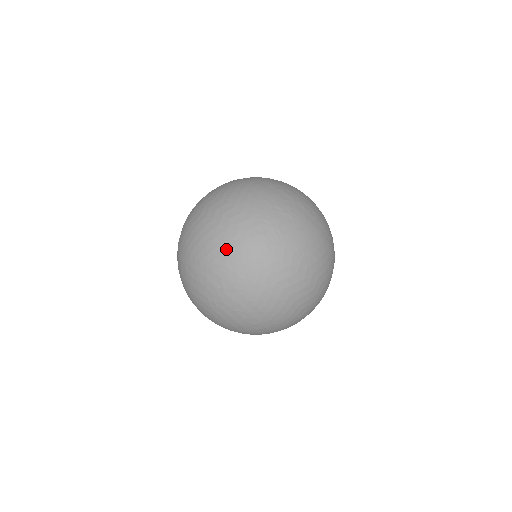
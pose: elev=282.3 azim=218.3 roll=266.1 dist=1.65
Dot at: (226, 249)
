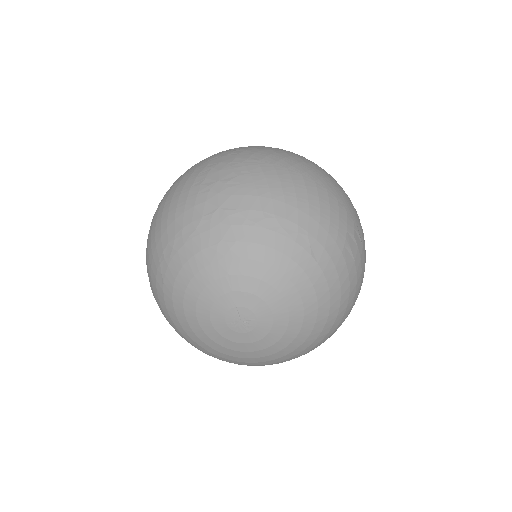
Dot at: (193, 180)
